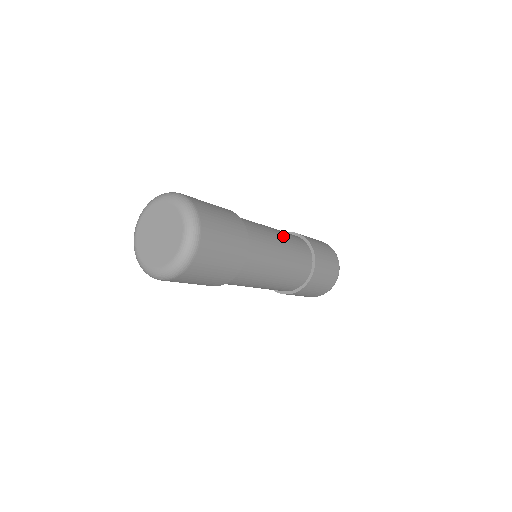
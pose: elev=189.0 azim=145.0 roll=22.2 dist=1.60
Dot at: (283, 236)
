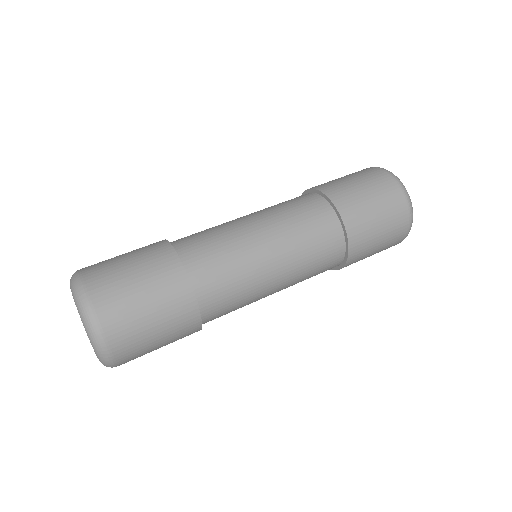
Dot at: (288, 259)
